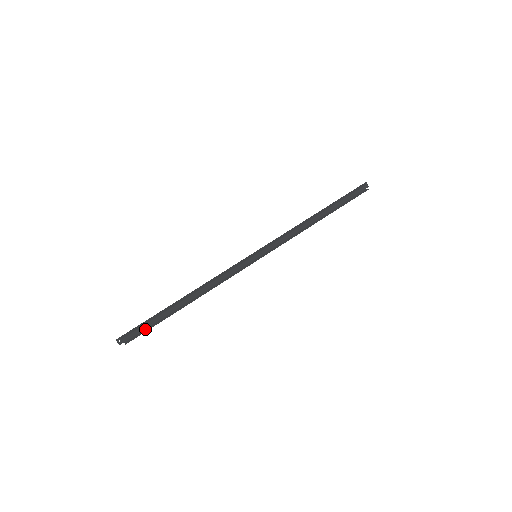
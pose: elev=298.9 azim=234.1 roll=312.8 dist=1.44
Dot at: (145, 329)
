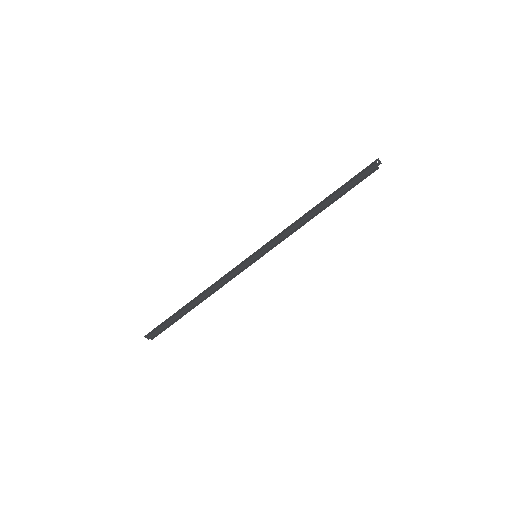
Dot at: (165, 327)
